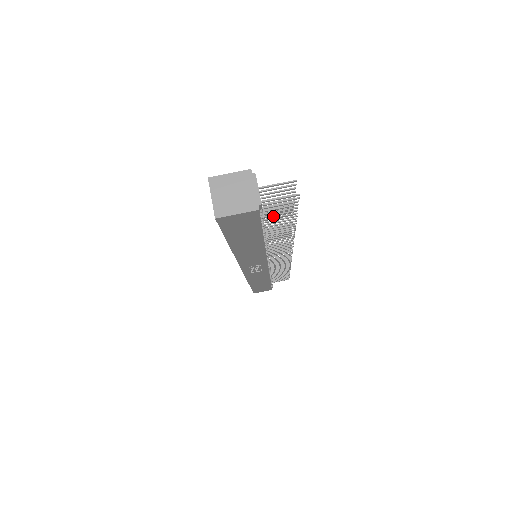
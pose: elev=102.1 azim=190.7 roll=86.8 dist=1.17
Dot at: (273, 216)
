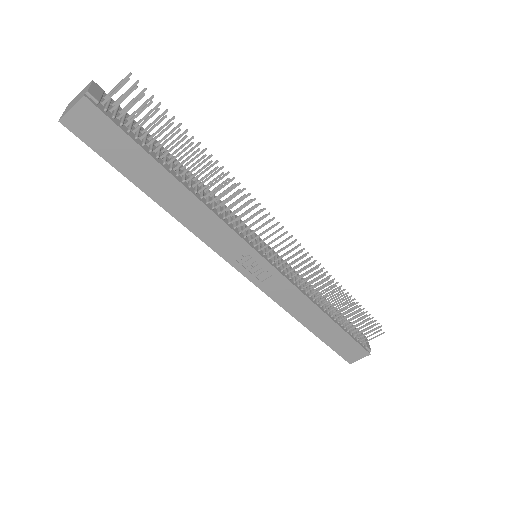
Dot at: (184, 155)
